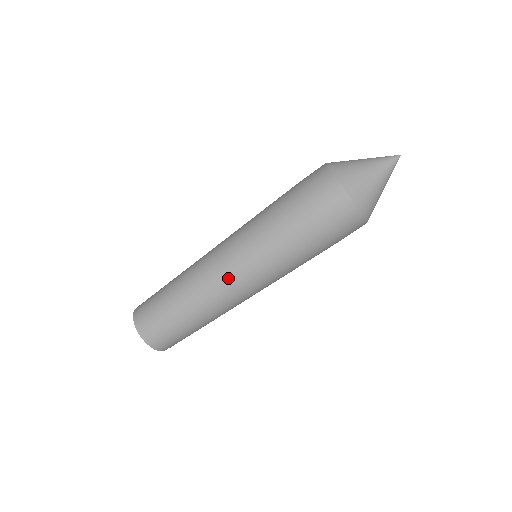
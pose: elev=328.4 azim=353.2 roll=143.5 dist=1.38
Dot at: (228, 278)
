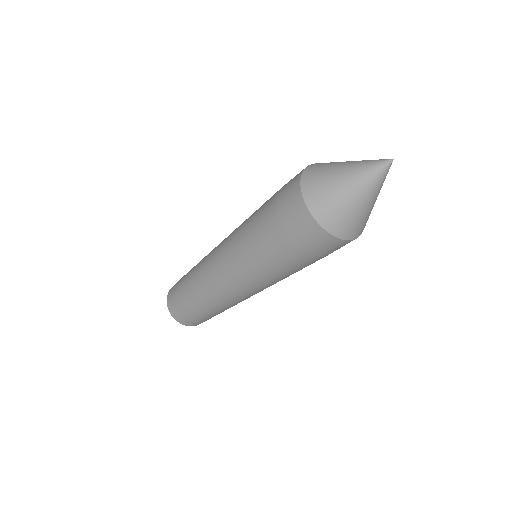
Dot at: (226, 287)
